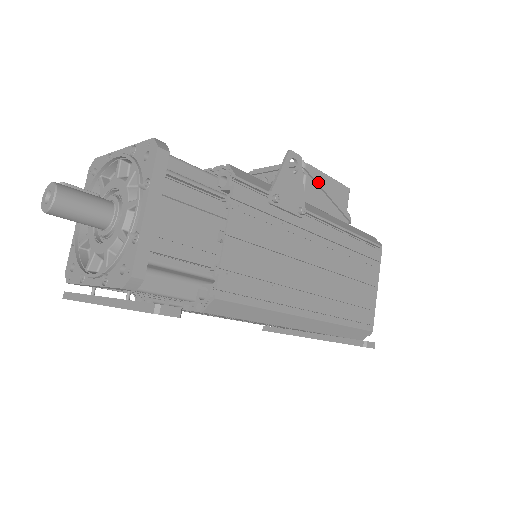
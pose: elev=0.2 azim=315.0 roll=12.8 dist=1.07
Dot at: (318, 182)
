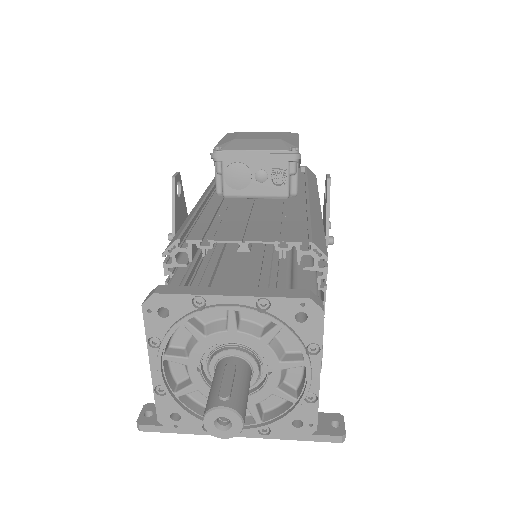
Dot at: occluded
